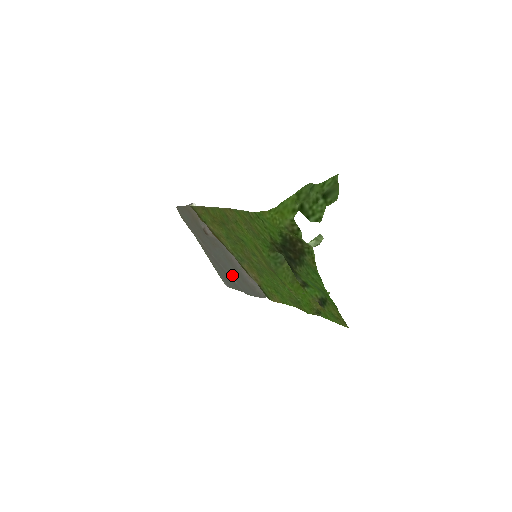
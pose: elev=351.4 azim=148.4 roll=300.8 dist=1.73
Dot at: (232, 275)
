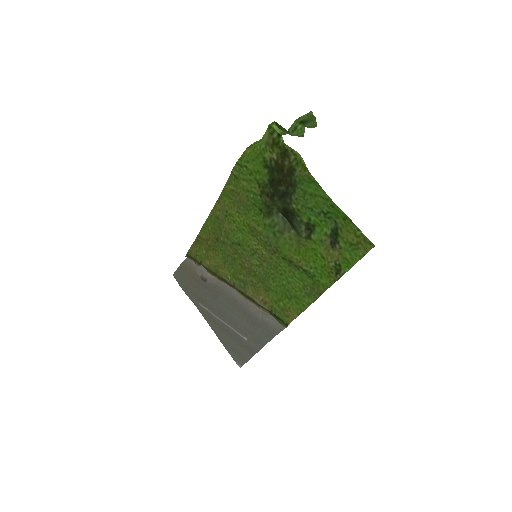
Dot at: (240, 328)
